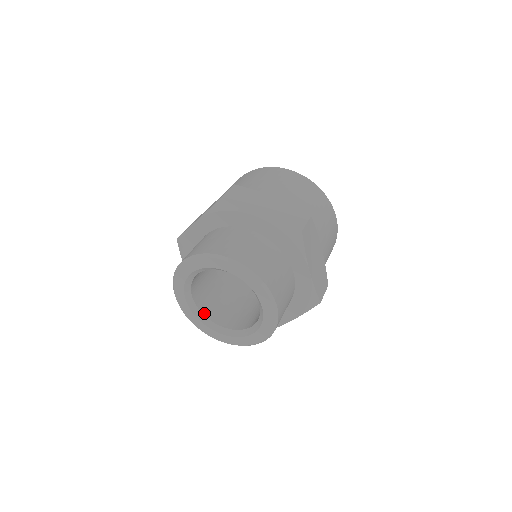
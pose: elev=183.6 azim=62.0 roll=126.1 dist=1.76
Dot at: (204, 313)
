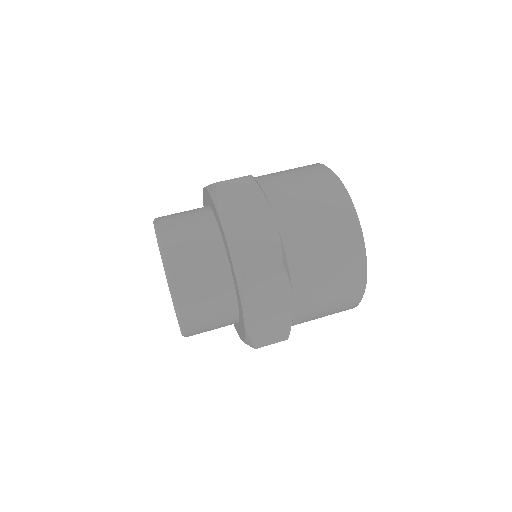
Dot at: occluded
